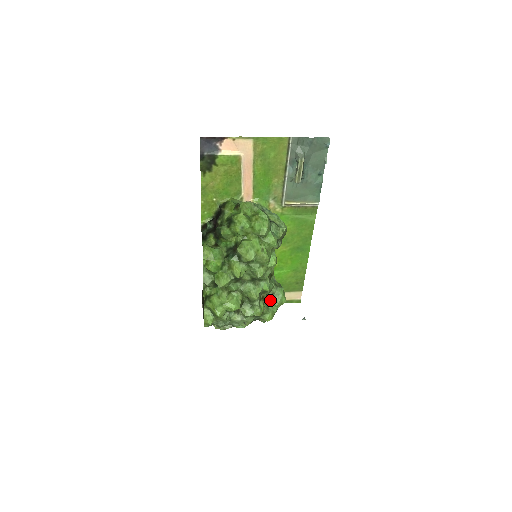
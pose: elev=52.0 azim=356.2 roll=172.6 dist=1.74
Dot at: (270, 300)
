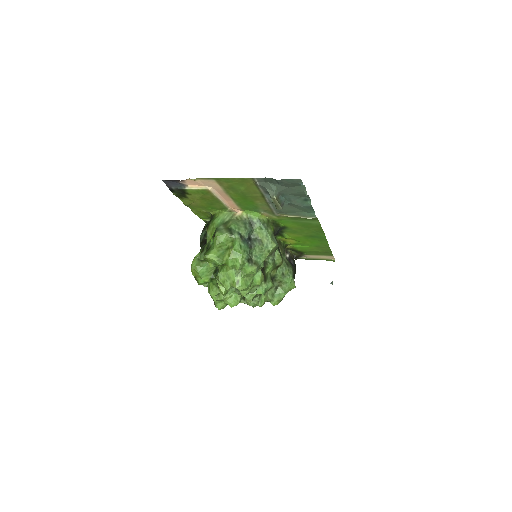
Dot at: (278, 286)
